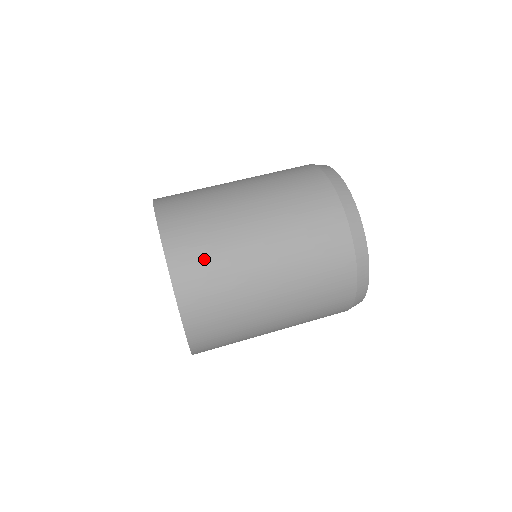
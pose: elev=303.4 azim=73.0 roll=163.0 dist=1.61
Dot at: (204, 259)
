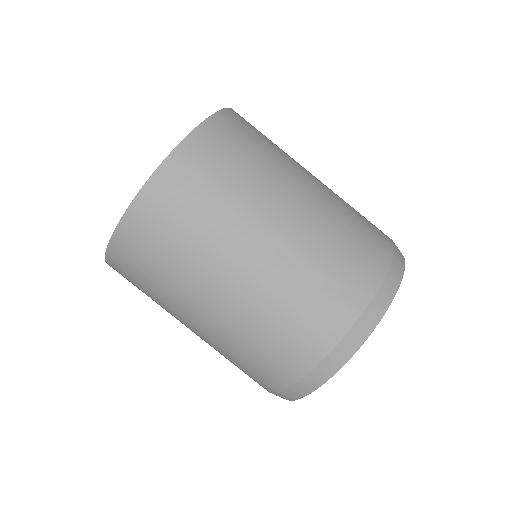
Dot at: (179, 219)
